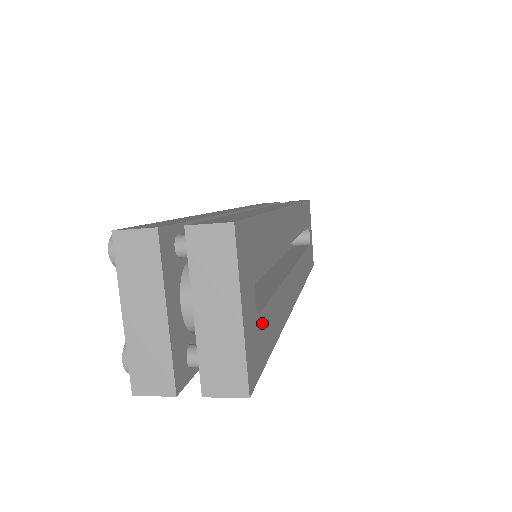
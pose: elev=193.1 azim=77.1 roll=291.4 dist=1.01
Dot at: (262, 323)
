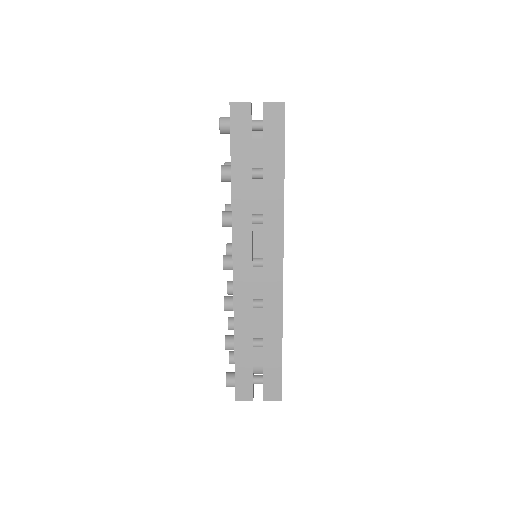
Dot at: occluded
